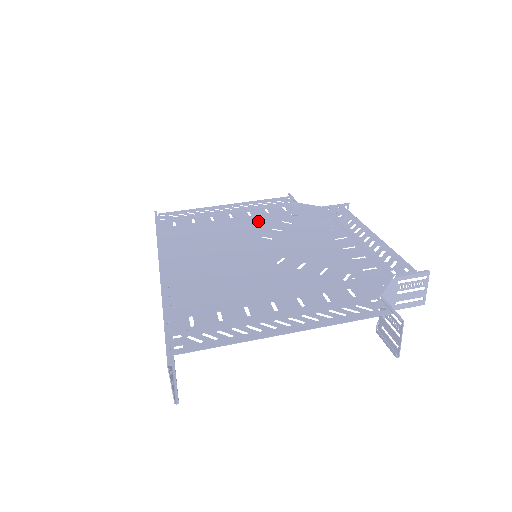
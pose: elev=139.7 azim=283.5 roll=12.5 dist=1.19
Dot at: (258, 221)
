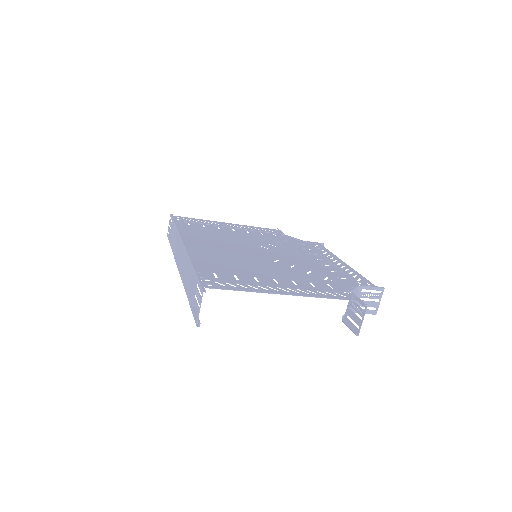
Dot at: (256, 237)
